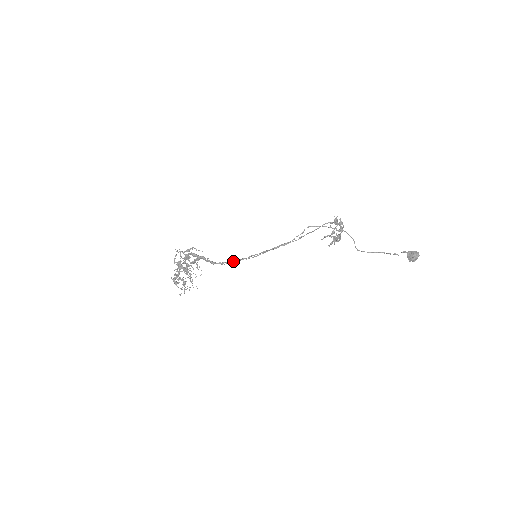
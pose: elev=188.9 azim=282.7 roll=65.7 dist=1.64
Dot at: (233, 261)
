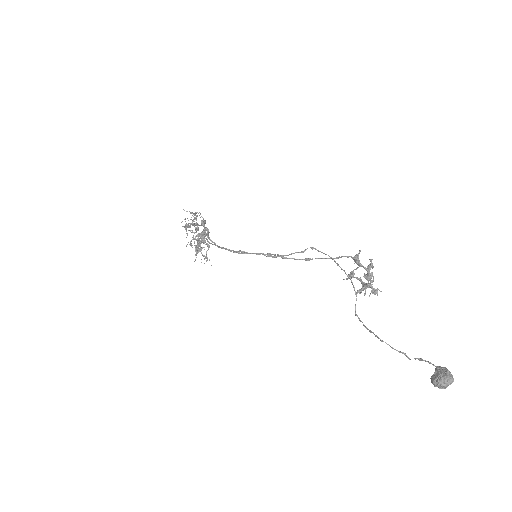
Dot at: (219, 247)
